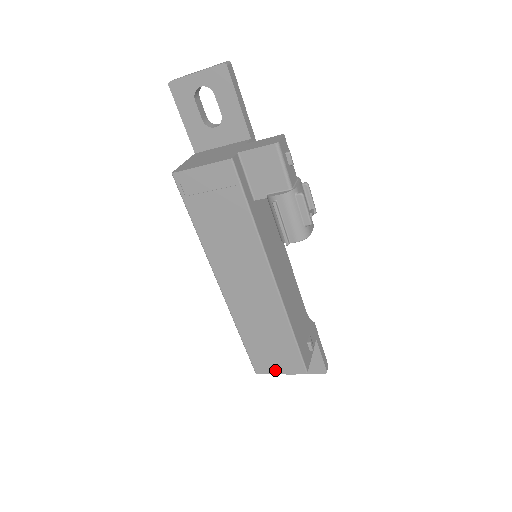
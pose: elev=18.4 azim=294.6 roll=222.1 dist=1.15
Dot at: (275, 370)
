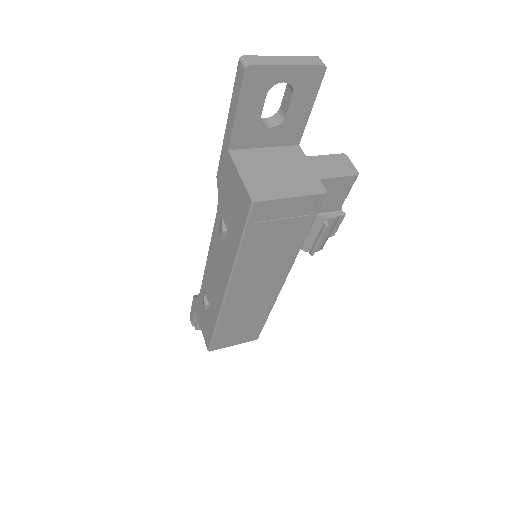
Dot at: (230, 344)
